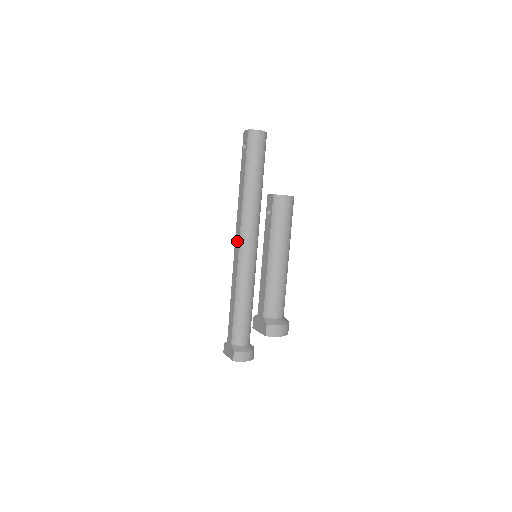
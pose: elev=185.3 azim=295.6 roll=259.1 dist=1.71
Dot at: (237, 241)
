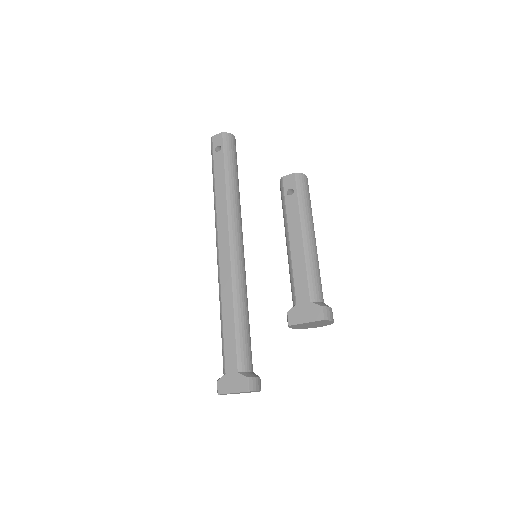
Dot at: (224, 245)
